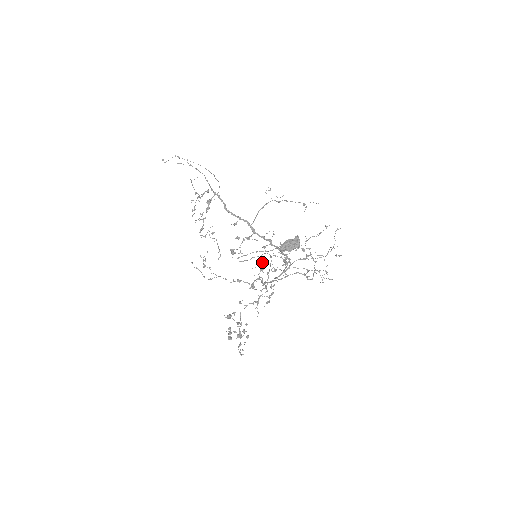
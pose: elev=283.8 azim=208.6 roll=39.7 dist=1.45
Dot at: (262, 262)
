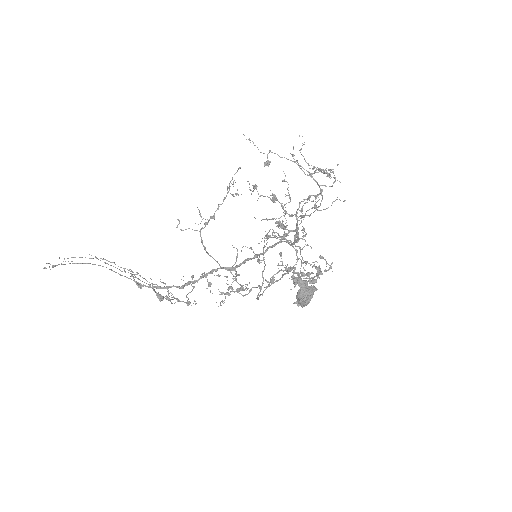
Dot at: occluded
